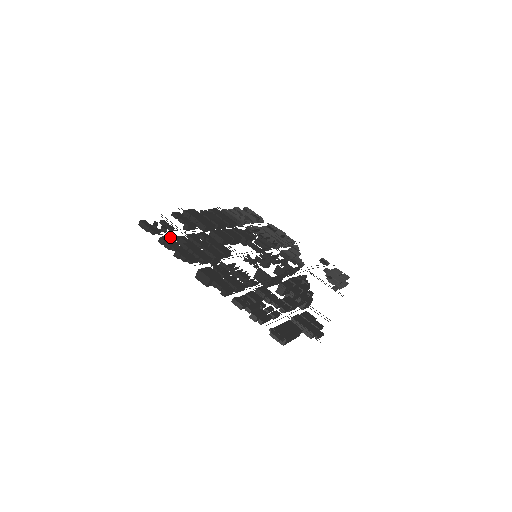
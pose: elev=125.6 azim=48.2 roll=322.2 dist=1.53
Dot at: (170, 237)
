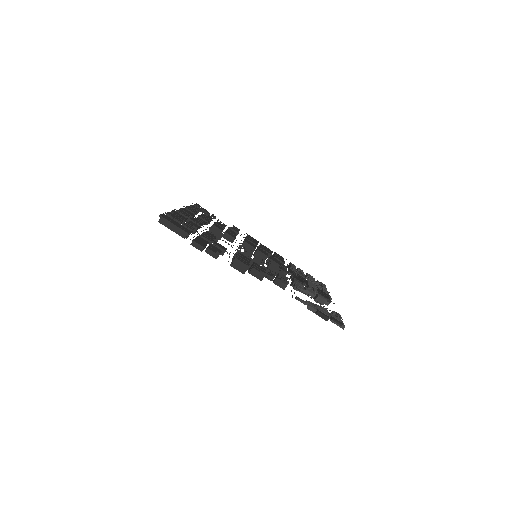
Dot at: occluded
